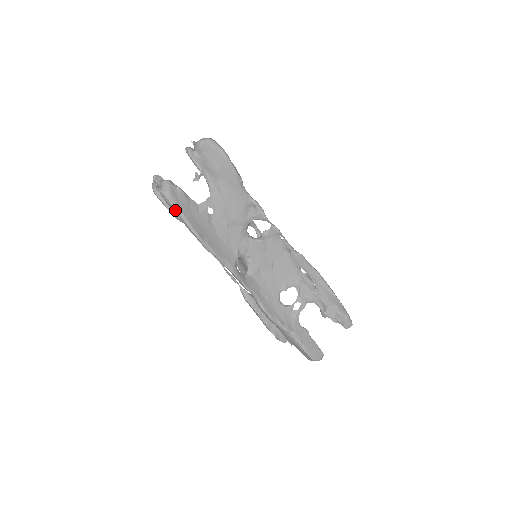
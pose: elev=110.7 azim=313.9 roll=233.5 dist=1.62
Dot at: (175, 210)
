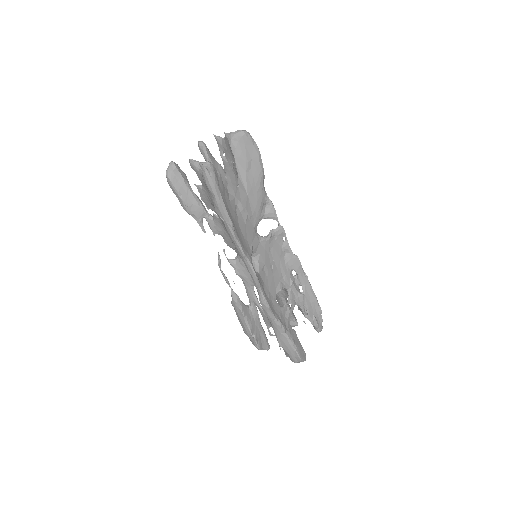
Dot at: (216, 193)
